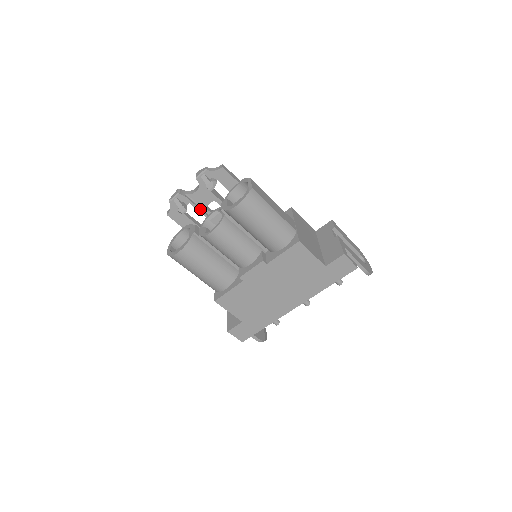
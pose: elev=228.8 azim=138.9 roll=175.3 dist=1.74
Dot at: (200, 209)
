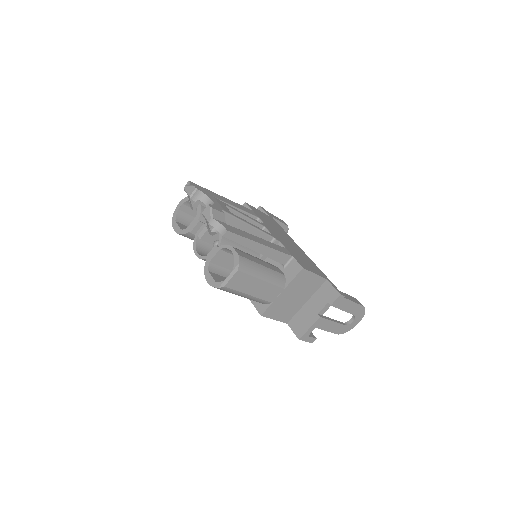
Dot at: occluded
